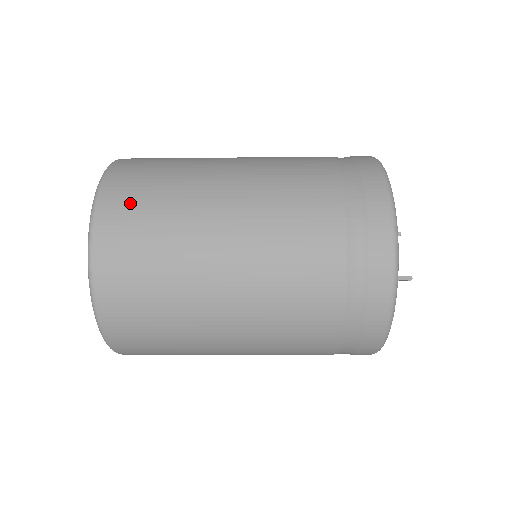
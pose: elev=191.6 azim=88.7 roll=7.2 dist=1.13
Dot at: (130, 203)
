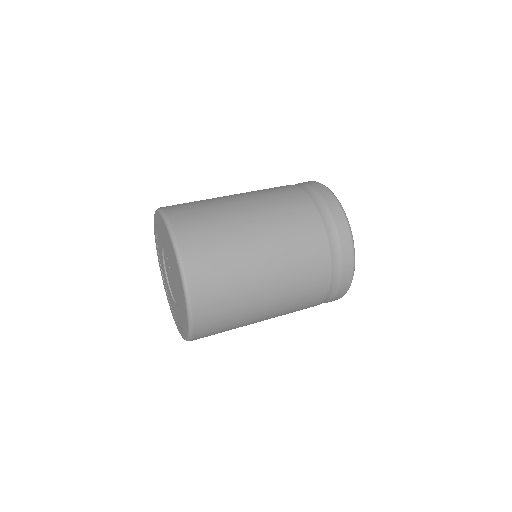
Dot at: (209, 278)
